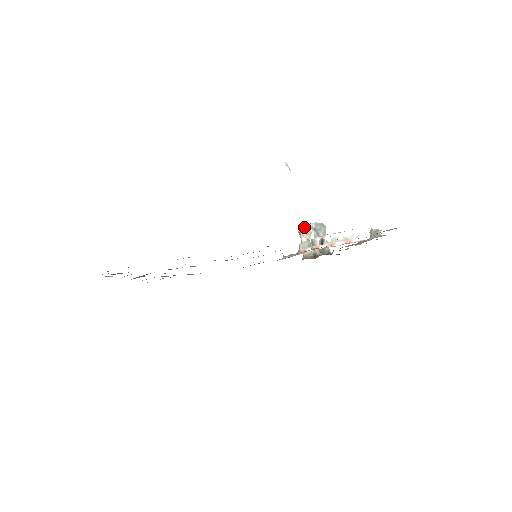
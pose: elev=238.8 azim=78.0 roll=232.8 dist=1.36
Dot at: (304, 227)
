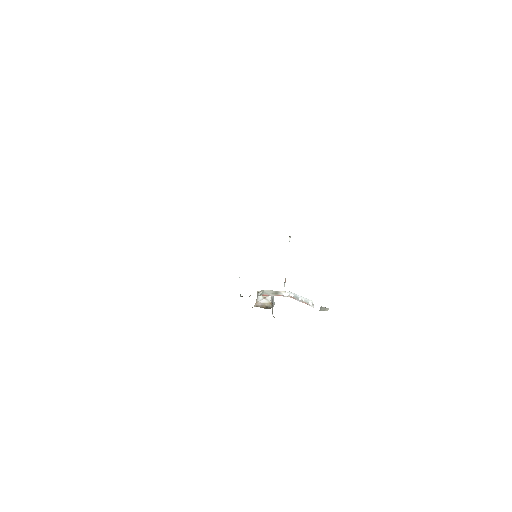
Dot at: occluded
